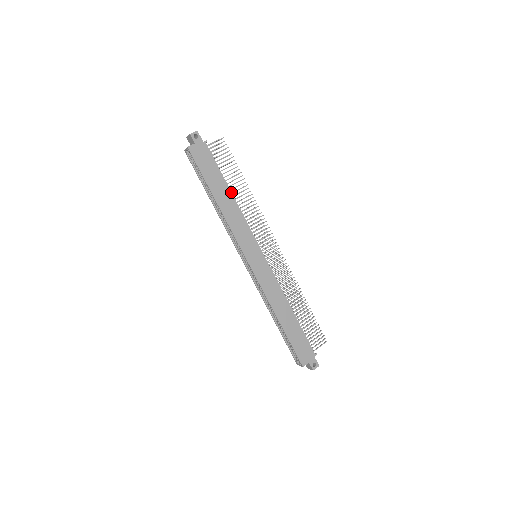
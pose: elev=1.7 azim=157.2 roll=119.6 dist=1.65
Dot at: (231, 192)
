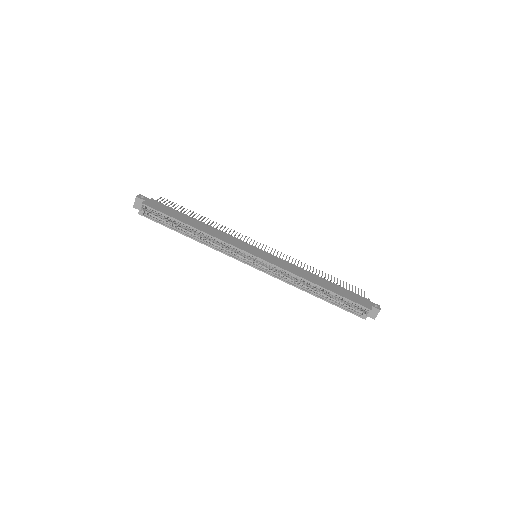
Dot at: (199, 221)
